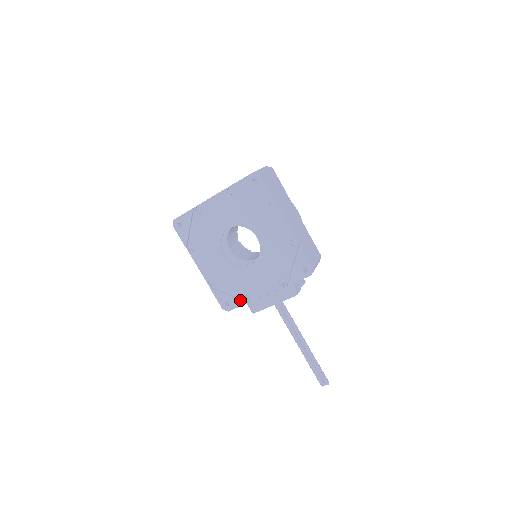
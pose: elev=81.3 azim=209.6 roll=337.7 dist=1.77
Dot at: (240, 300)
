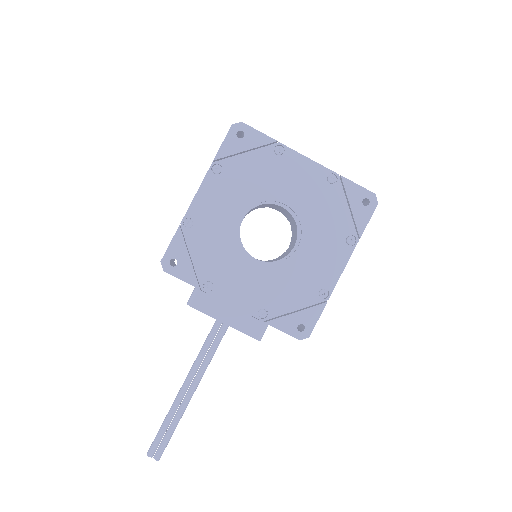
Dot at: (195, 276)
